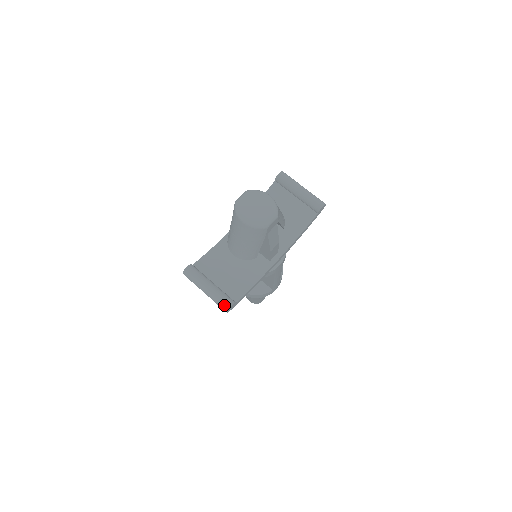
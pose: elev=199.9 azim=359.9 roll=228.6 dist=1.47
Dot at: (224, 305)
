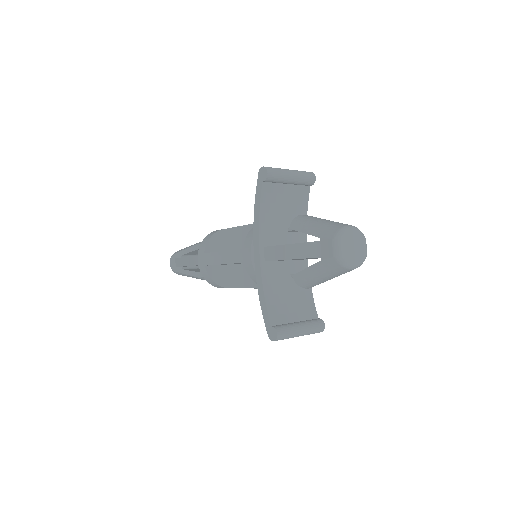
Dot at: (320, 330)
